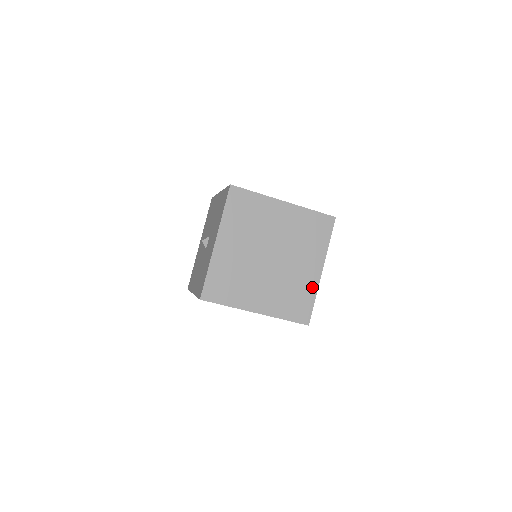
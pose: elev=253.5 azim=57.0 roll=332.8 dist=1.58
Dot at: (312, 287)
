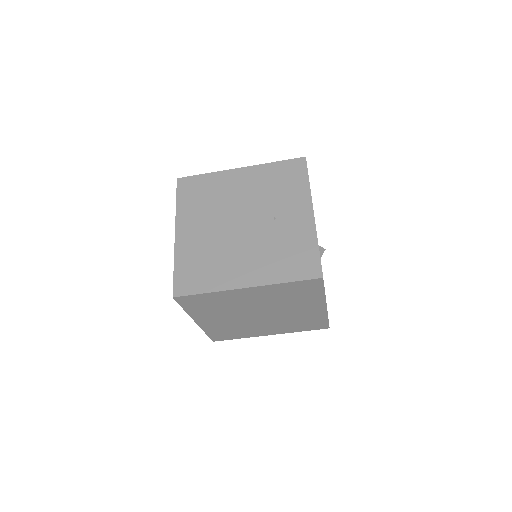
Dot at: (308, 234)
